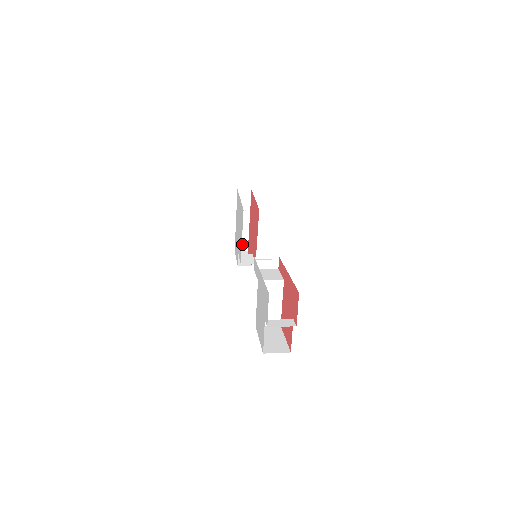
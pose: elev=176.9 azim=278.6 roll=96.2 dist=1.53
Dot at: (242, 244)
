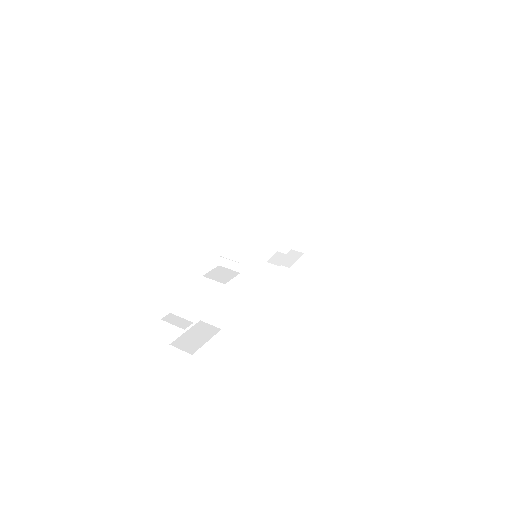
Dot at: (299, 244)
